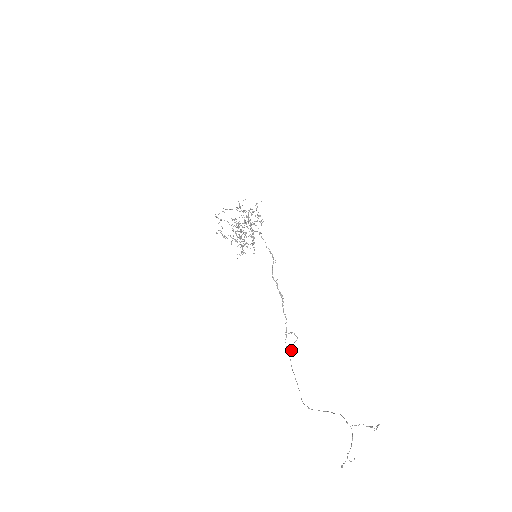
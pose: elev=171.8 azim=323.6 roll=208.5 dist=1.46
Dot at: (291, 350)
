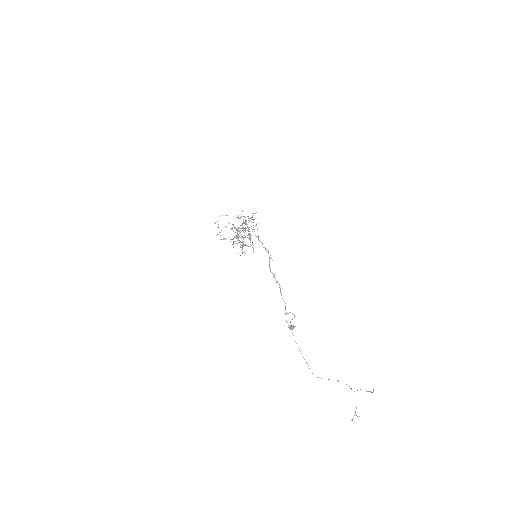
Dot at: (290, 325)
